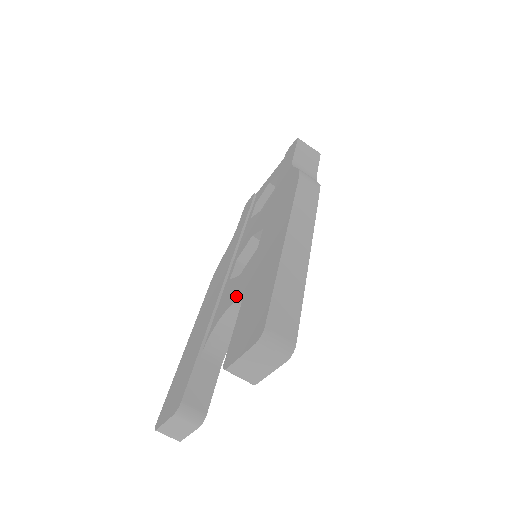
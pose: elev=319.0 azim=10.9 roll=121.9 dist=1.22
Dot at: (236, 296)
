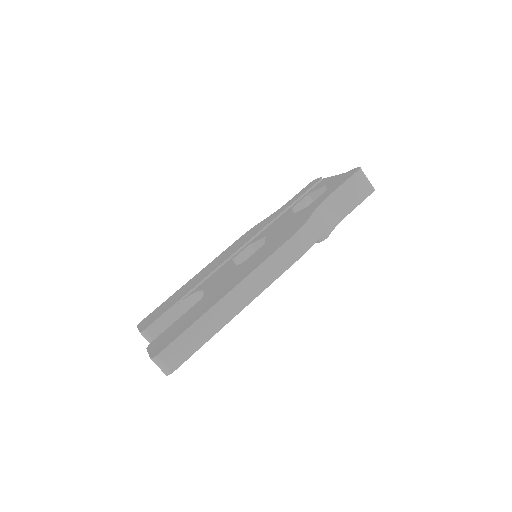
Dot at: (208, 288)
